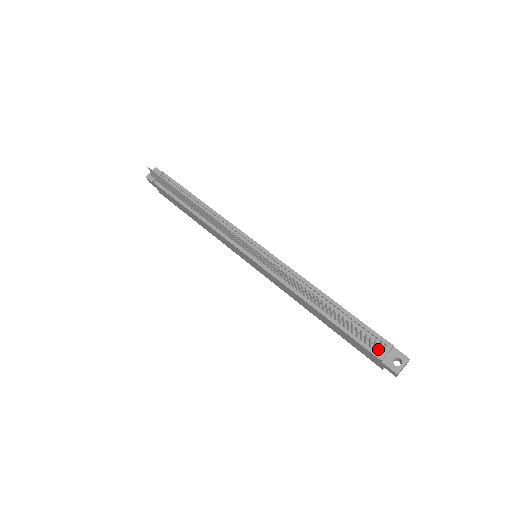
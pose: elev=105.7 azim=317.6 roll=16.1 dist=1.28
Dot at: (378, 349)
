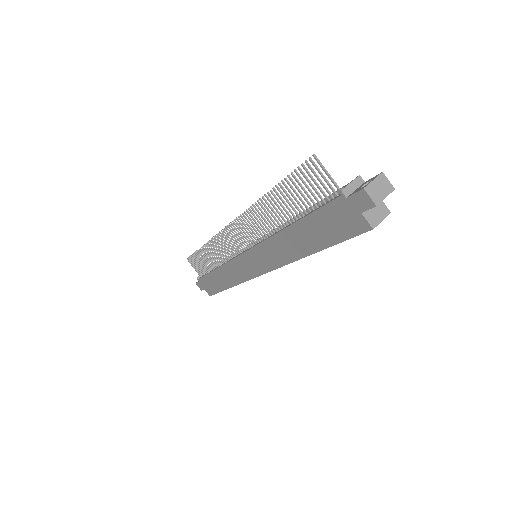
Dot at: occluded
